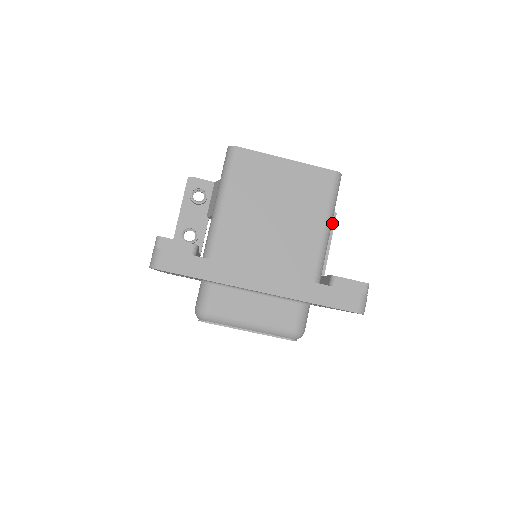
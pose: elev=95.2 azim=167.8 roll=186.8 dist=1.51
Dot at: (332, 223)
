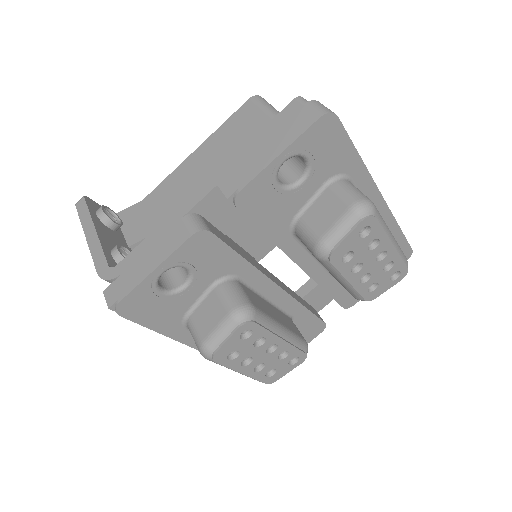
Dot at: occluded
